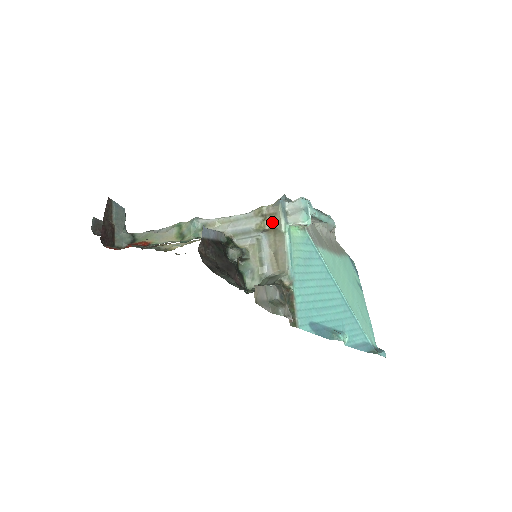
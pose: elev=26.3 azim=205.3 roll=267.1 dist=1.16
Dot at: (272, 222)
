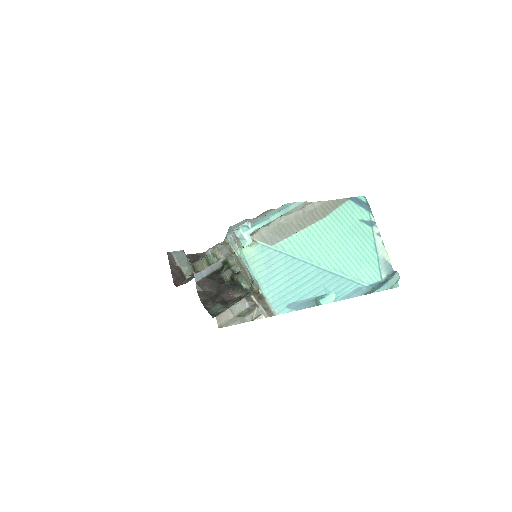
Dot at: occluded
